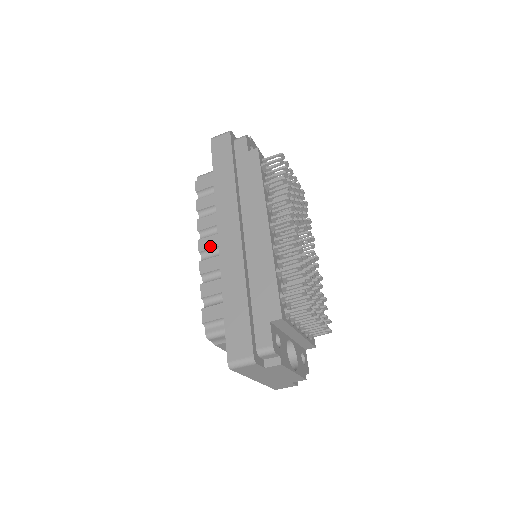
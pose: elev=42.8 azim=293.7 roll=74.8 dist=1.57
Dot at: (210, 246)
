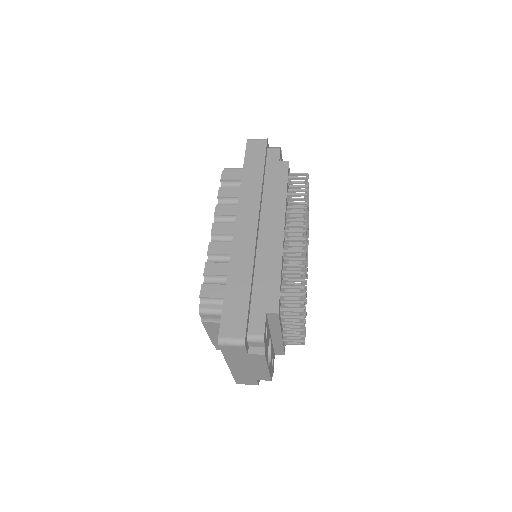
Dot at: (223, 231)
